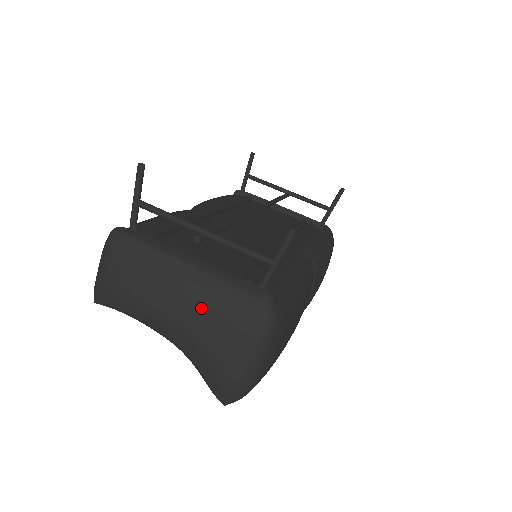
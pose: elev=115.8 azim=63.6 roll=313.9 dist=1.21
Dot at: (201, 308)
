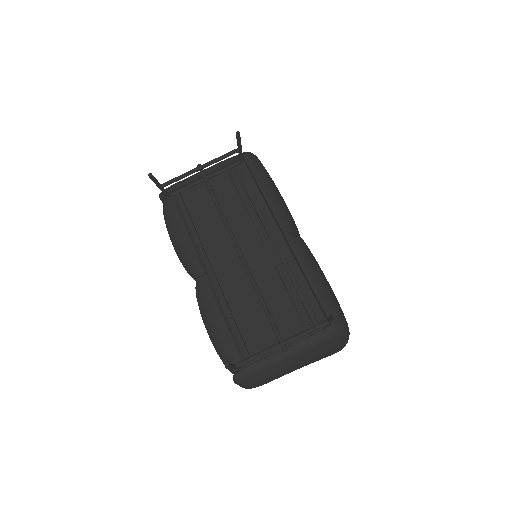
Dot at: (312, 359)
